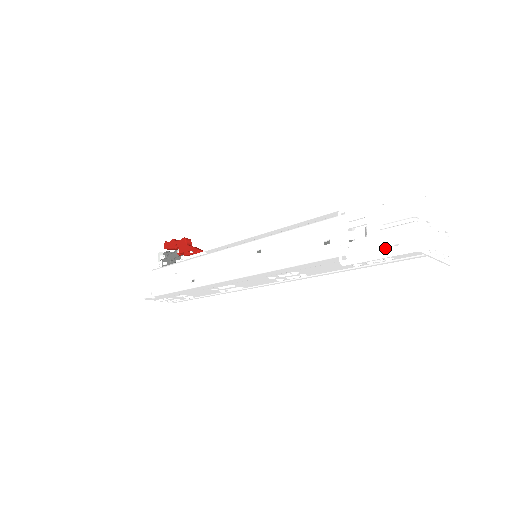
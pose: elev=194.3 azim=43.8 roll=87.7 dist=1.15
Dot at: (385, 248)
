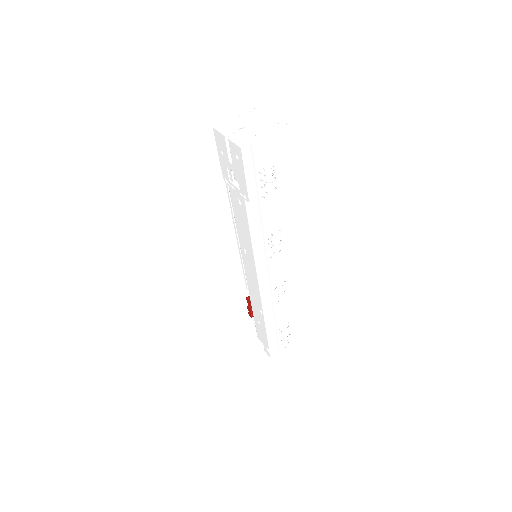
Dot at: (239, 166)
